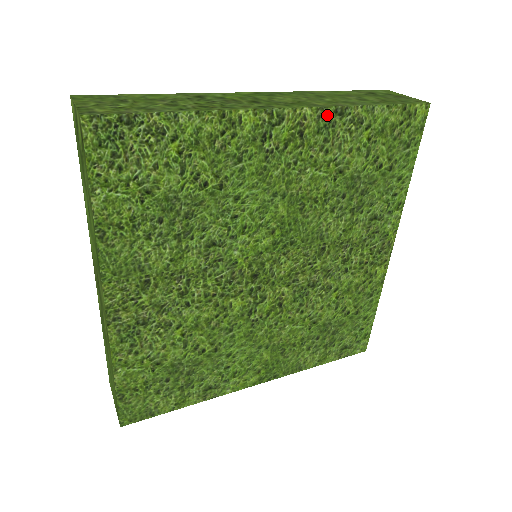
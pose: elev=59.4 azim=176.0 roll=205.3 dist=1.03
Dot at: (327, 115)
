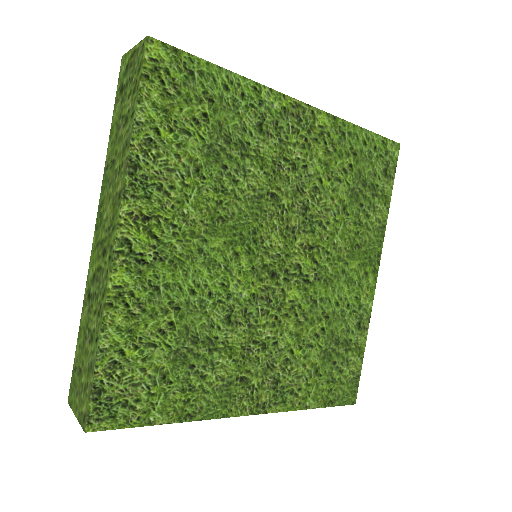
Dot at: (133, 186)
